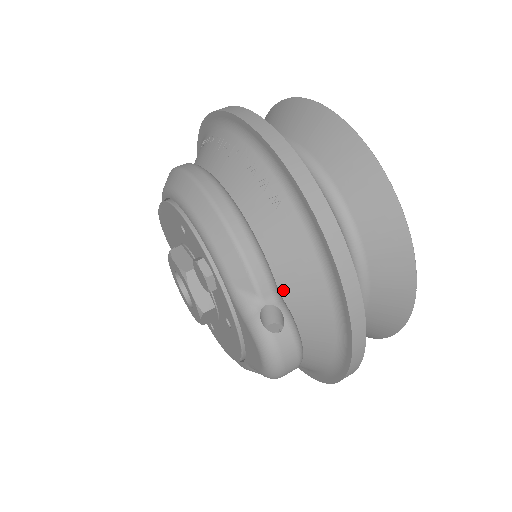
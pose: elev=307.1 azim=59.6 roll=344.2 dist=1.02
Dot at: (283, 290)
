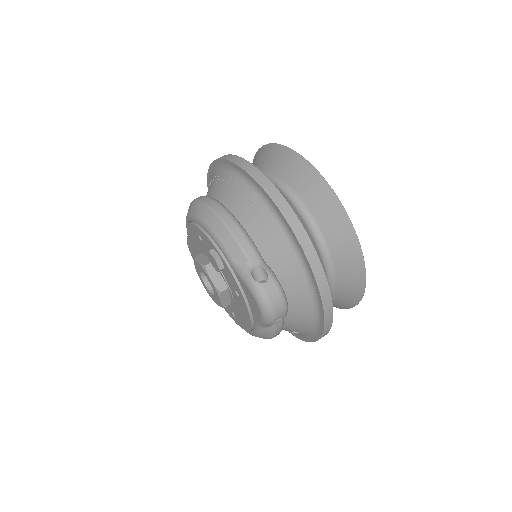
Dot at: (266, 258)
